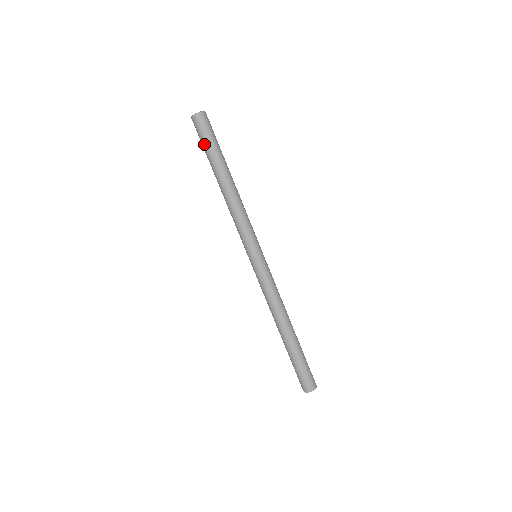
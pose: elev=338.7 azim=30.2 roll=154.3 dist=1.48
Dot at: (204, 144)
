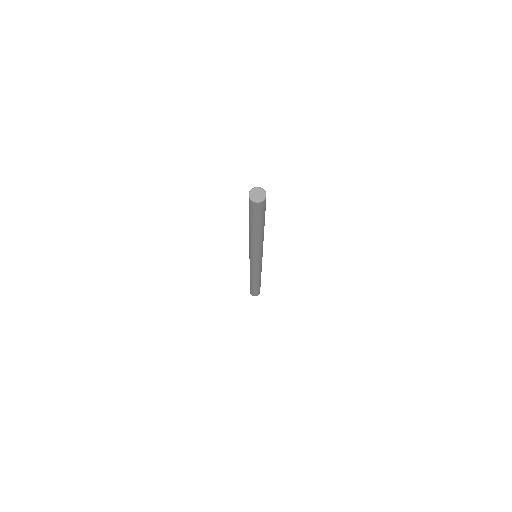
Dot at: (249, 210)
